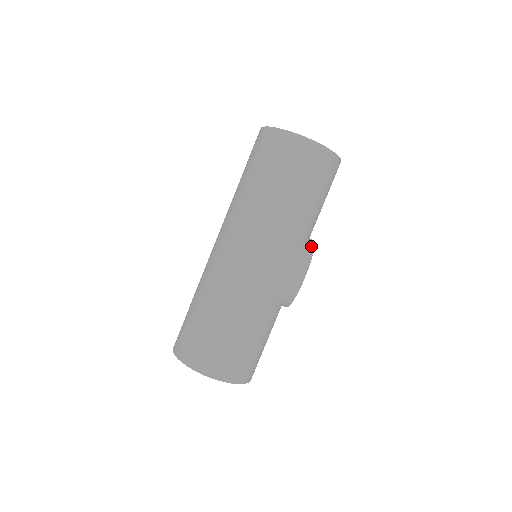
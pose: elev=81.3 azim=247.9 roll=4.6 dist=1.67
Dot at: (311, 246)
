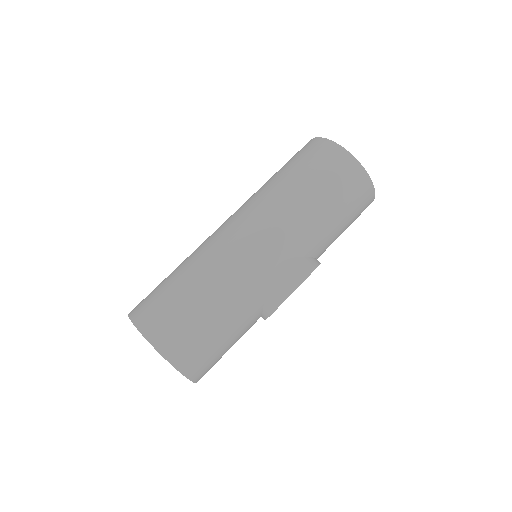
Dot at: (316, 262)
